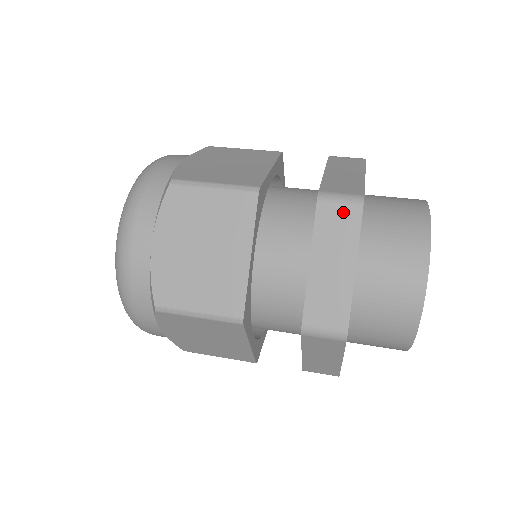
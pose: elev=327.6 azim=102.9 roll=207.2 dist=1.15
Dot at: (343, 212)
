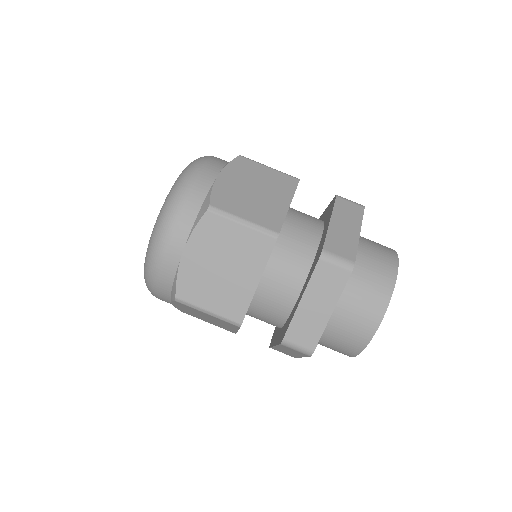
Dot at: (336, 272)
